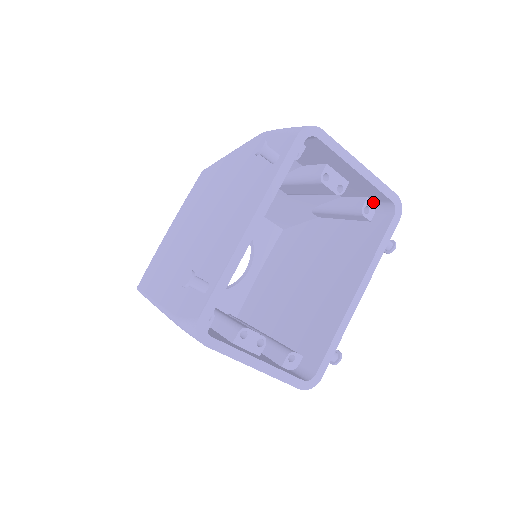
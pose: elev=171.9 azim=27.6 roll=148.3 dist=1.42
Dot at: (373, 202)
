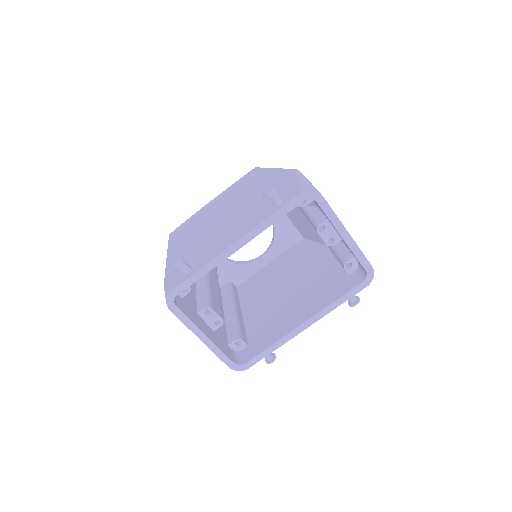
Dot at: occluded
